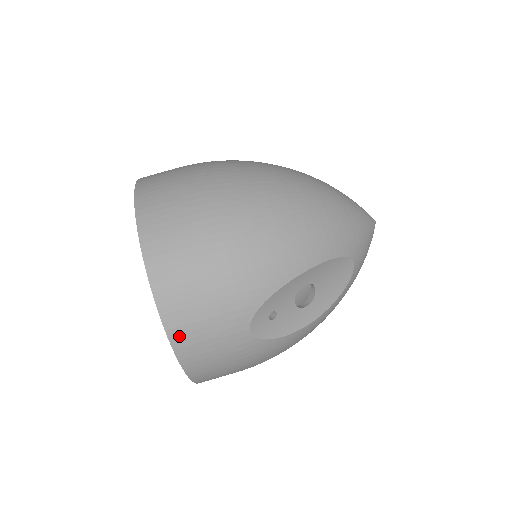
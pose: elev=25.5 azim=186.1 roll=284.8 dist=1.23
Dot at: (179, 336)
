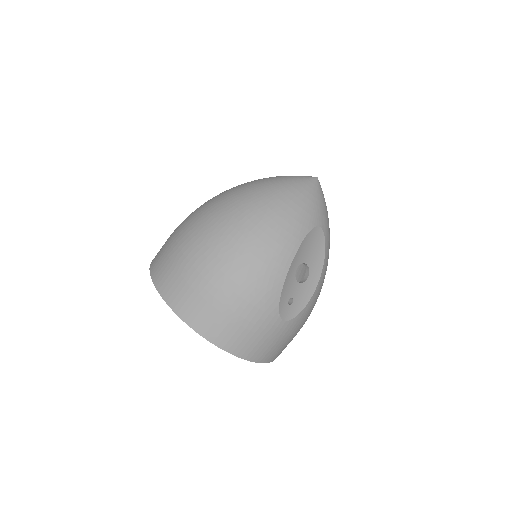
Dot at: (245, 353)
